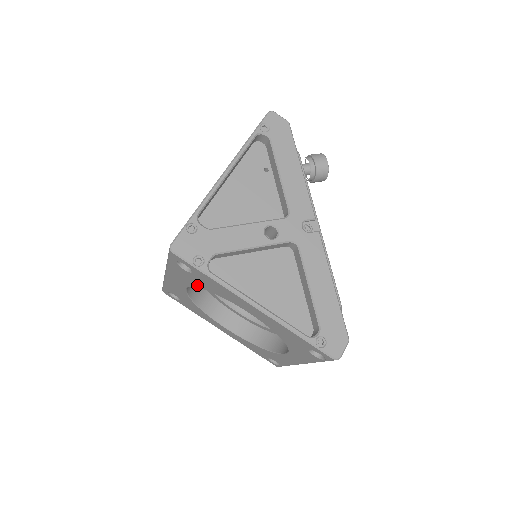
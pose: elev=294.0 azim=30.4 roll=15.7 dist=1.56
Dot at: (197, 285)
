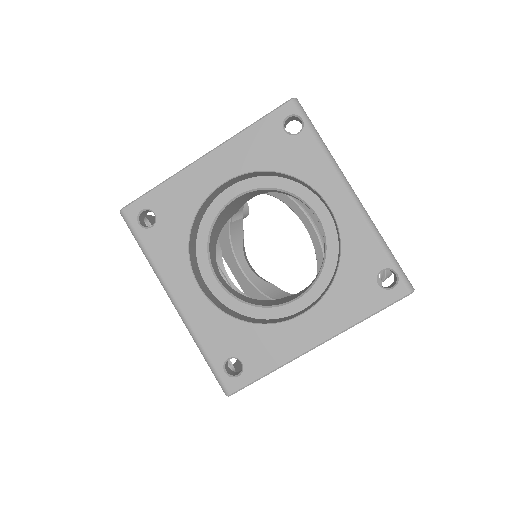
Dot at: occluded
